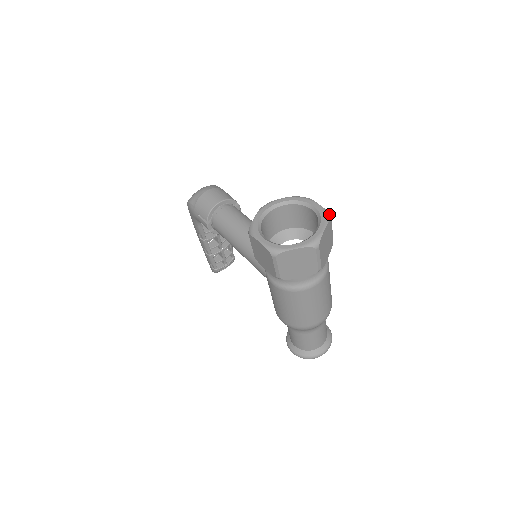
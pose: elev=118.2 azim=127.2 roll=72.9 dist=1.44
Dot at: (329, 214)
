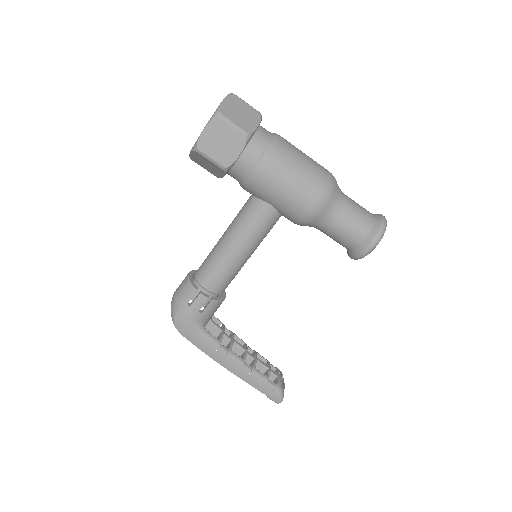
Dot at: occluded
